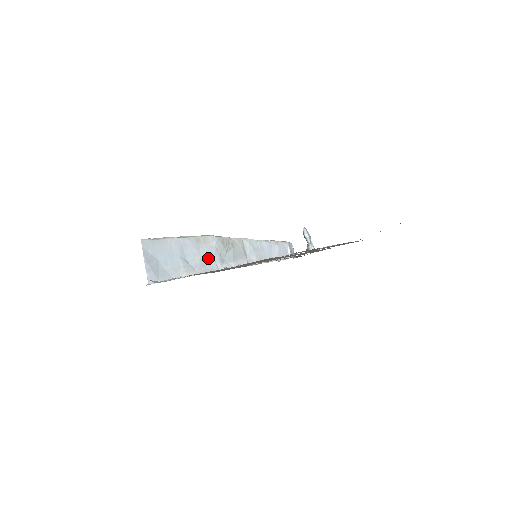
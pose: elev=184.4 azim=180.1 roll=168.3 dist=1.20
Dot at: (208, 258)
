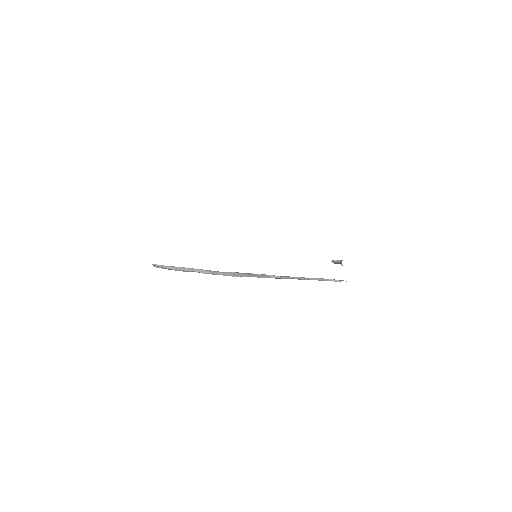
Dot at: occluded
